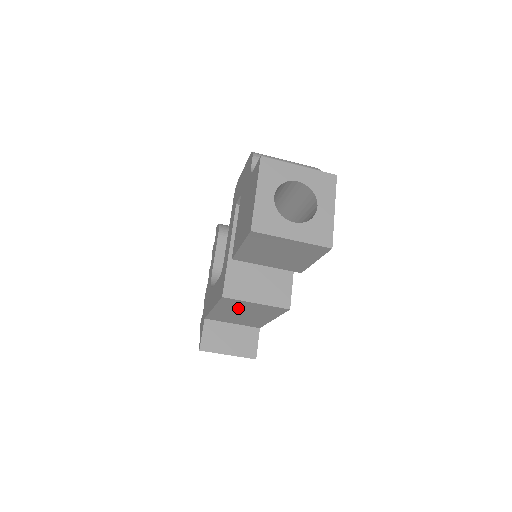
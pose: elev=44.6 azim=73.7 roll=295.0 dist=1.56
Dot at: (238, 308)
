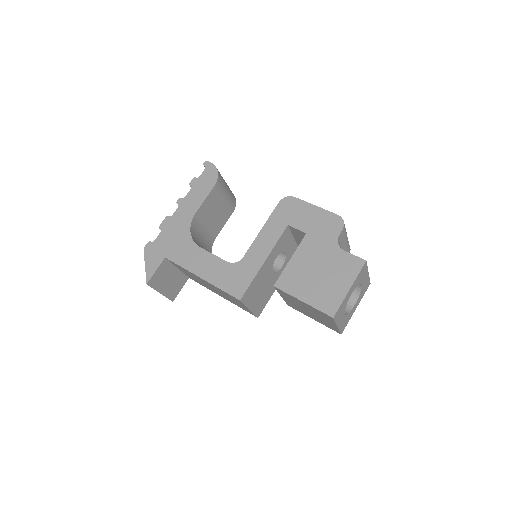
Dot at: occluded
